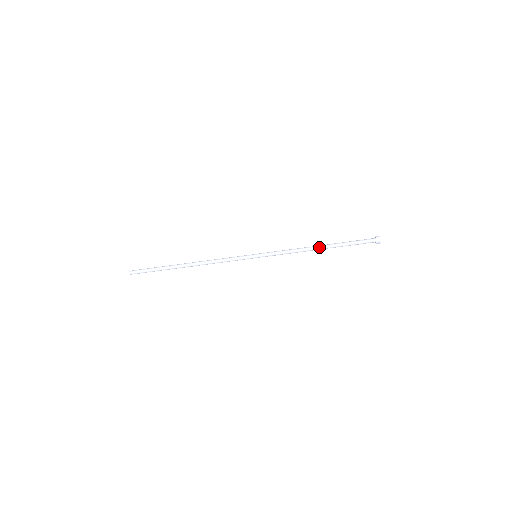
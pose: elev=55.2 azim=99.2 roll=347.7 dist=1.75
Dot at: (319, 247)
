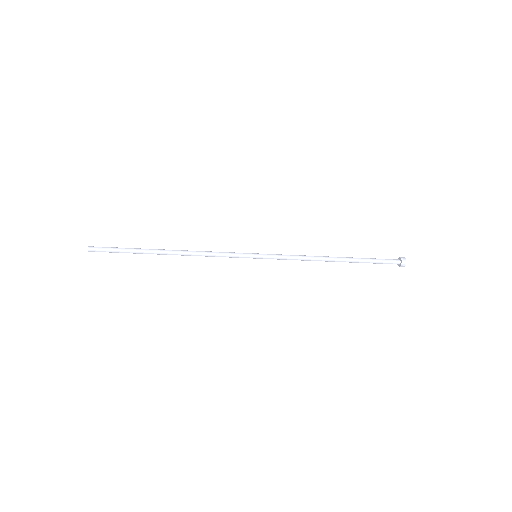
Dot at: occluded
